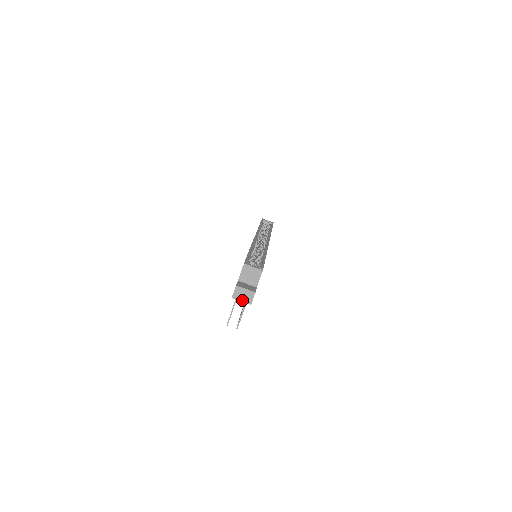
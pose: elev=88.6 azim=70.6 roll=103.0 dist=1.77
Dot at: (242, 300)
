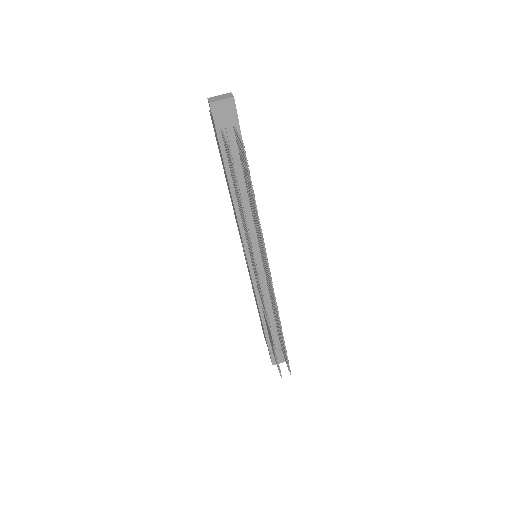
Dot at: (222, 99)
